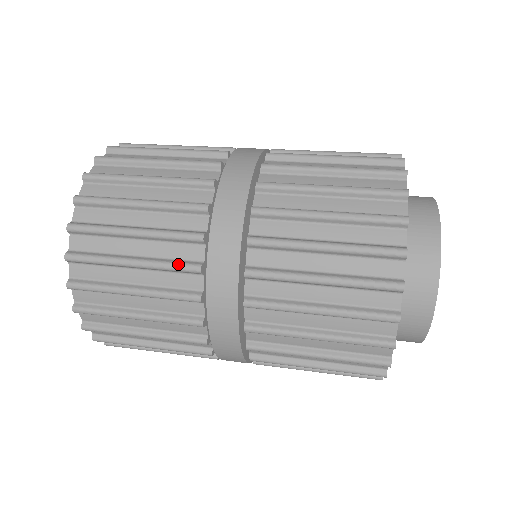
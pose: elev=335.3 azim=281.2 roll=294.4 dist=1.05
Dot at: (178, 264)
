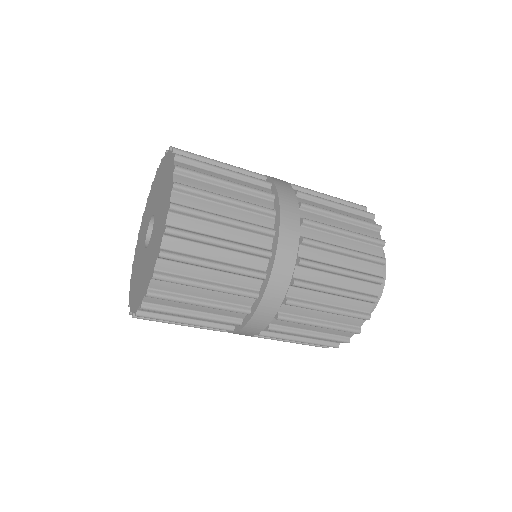
Dot at: occluded
